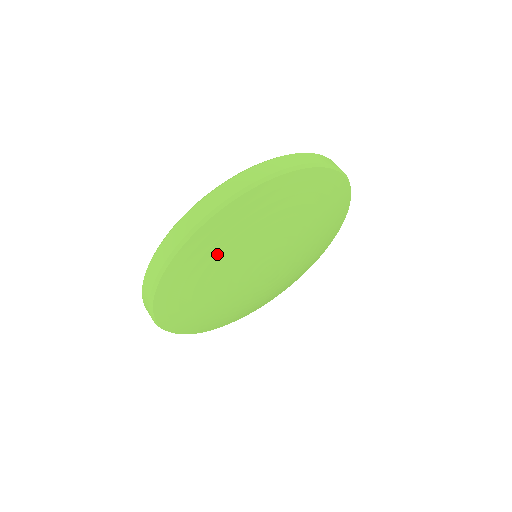
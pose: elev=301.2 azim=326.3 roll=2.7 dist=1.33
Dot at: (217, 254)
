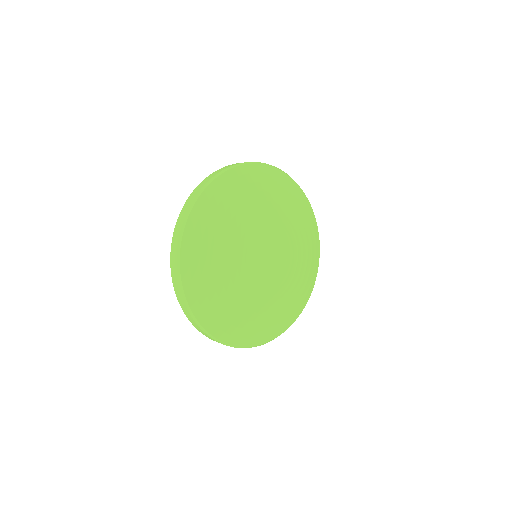
Dot at: (267, 191)
